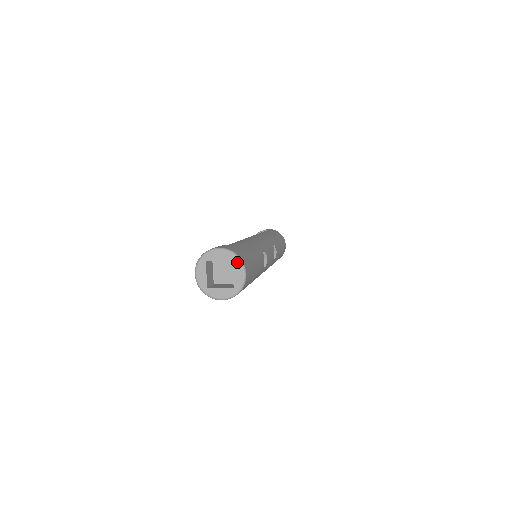
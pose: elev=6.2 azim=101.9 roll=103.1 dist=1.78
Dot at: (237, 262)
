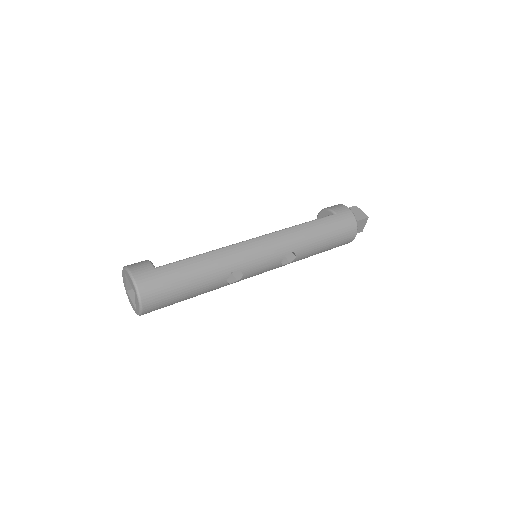
Dot at: (137, 297)
